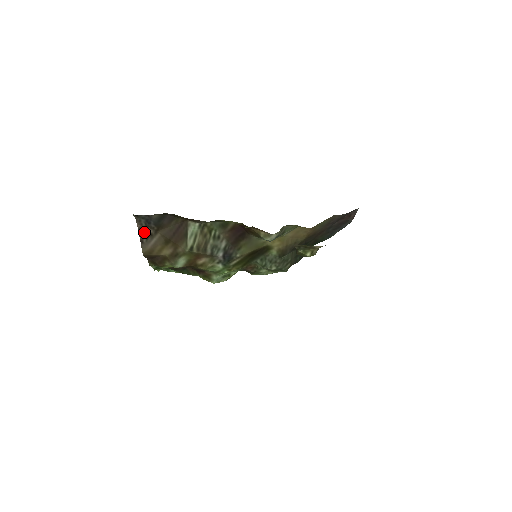
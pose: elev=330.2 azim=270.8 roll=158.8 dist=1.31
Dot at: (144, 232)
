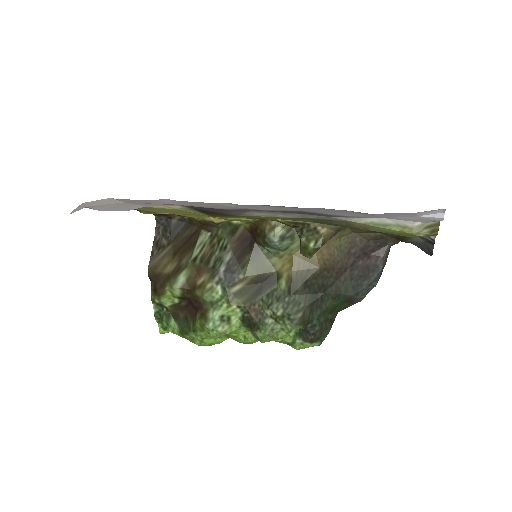
Dot at: (158, 243)
